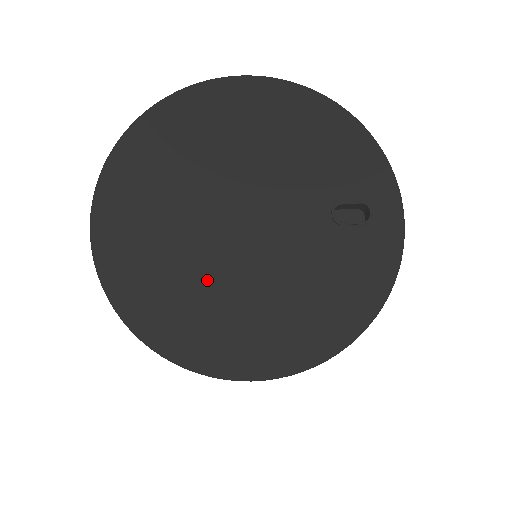
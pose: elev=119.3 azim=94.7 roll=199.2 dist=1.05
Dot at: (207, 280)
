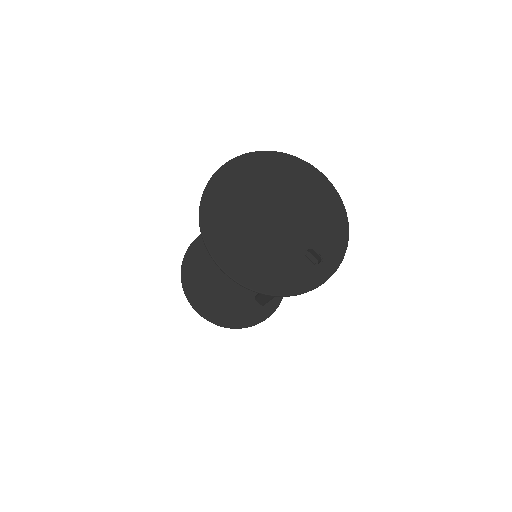
Dot at: (242, 222)
